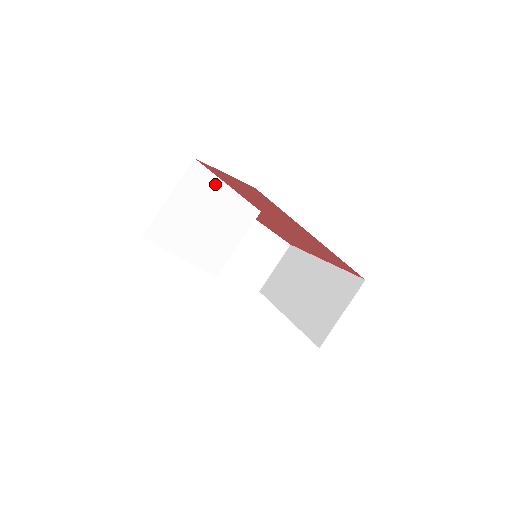
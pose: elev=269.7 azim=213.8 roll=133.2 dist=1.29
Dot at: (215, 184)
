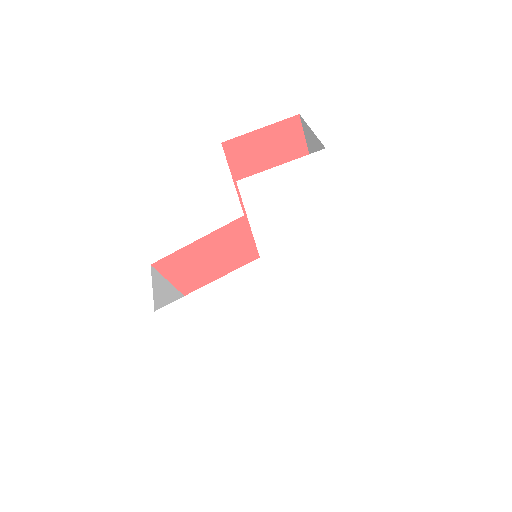
Dot at: occluded
